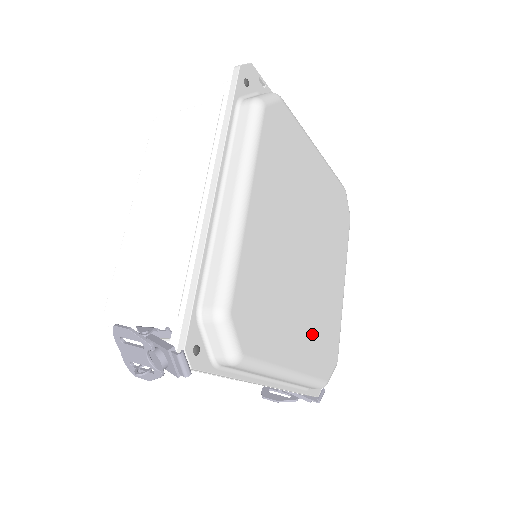
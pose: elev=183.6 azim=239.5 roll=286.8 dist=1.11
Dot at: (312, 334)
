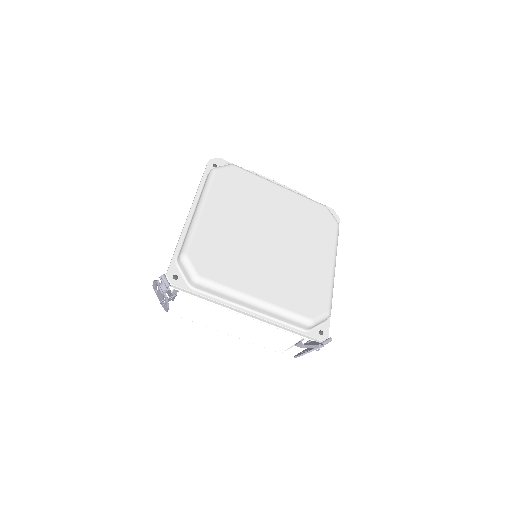
Dot at: (283, 284)
